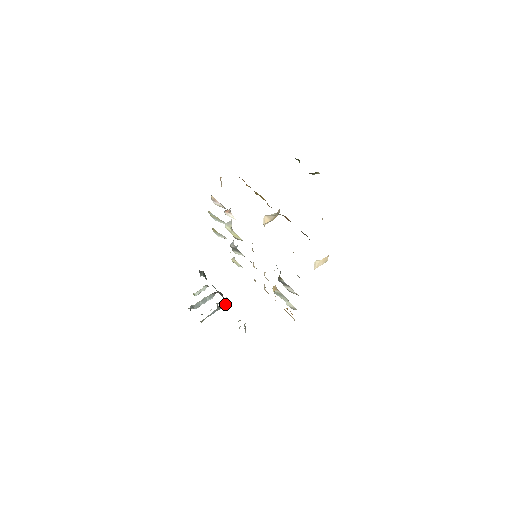
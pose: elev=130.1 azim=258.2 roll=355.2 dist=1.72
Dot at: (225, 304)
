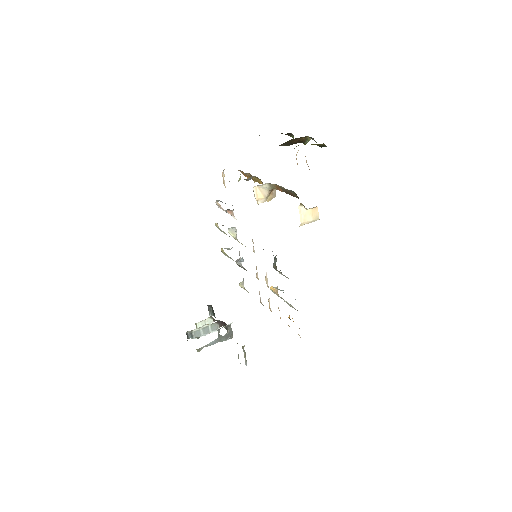
Dot at: (229, 336)
